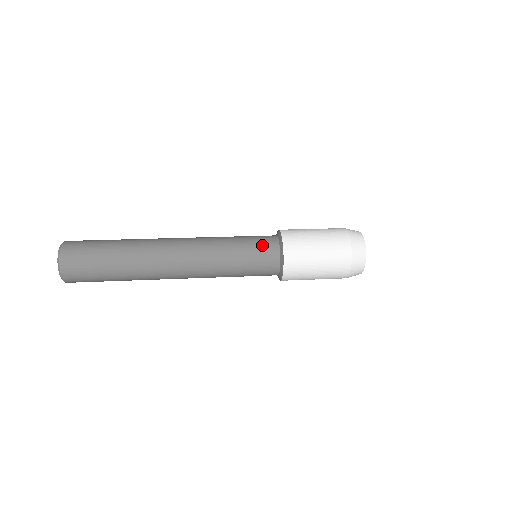
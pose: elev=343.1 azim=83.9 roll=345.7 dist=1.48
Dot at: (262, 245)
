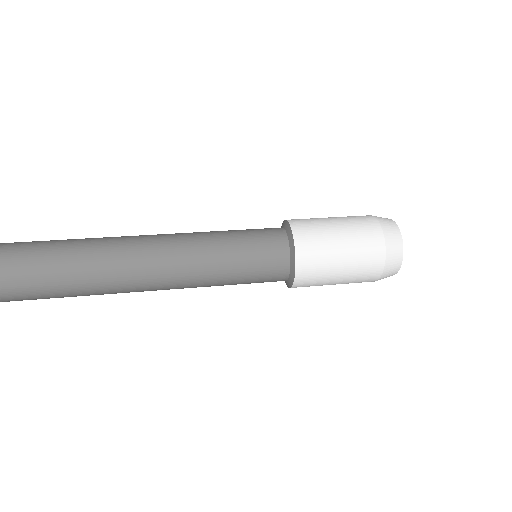
Dot at: (266, 246)
